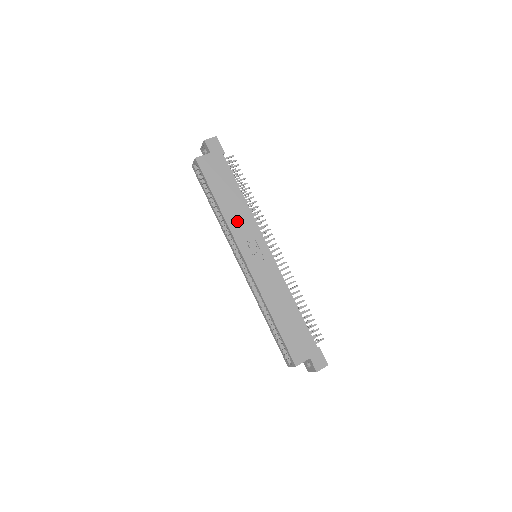
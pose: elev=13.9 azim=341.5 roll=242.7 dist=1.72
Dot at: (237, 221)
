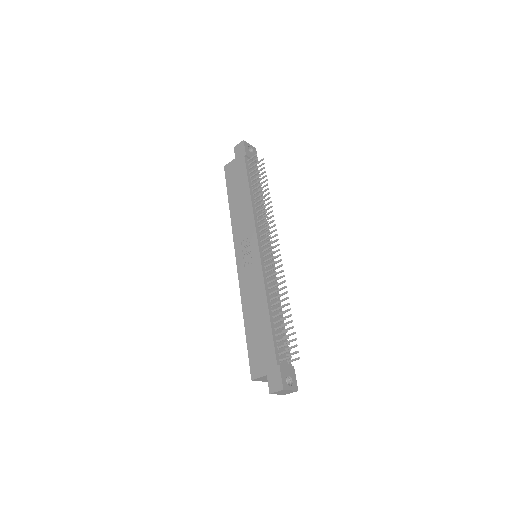
Dot at: (239, 221)
